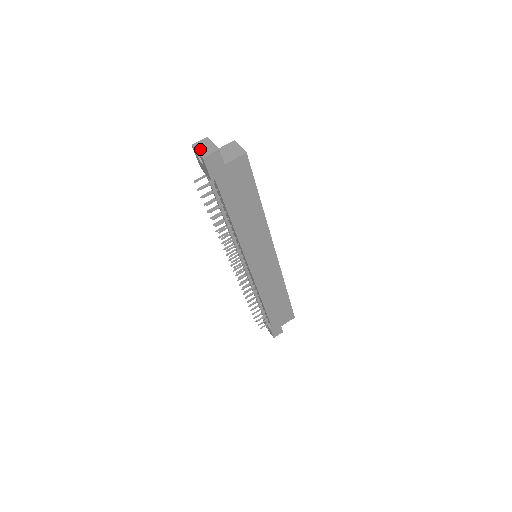
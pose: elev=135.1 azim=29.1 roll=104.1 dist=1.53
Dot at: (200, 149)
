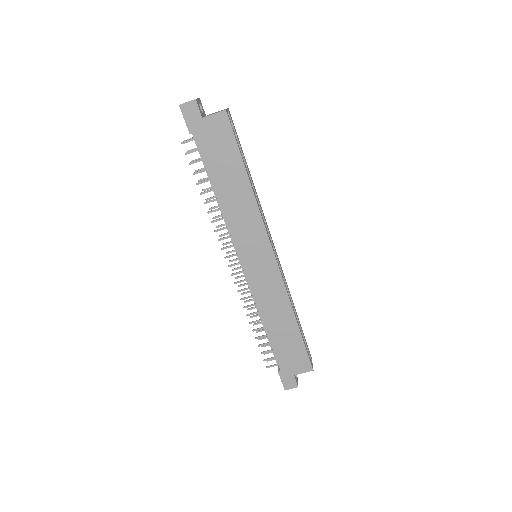
Dot at: occluded
